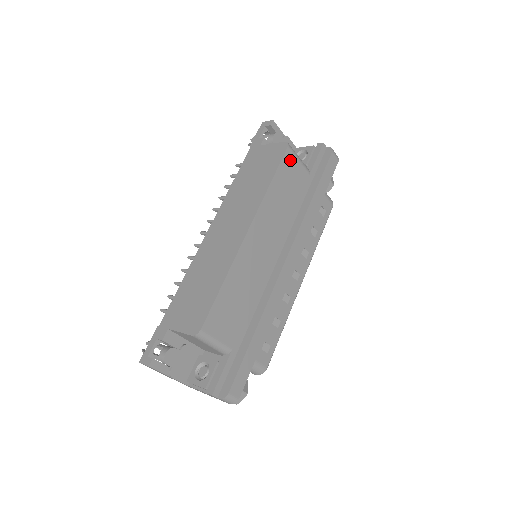
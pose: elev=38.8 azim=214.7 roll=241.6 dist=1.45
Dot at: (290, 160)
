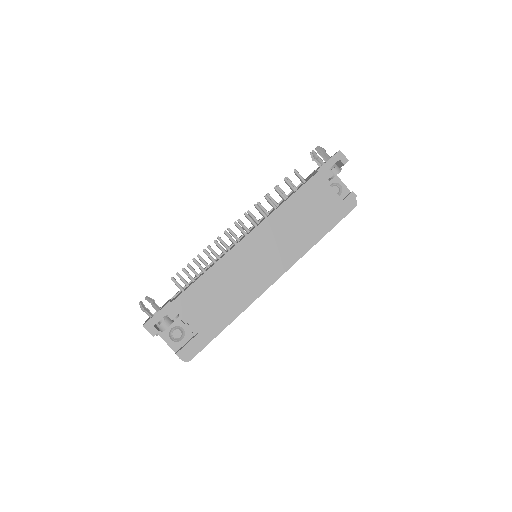
Dot at: occluded
